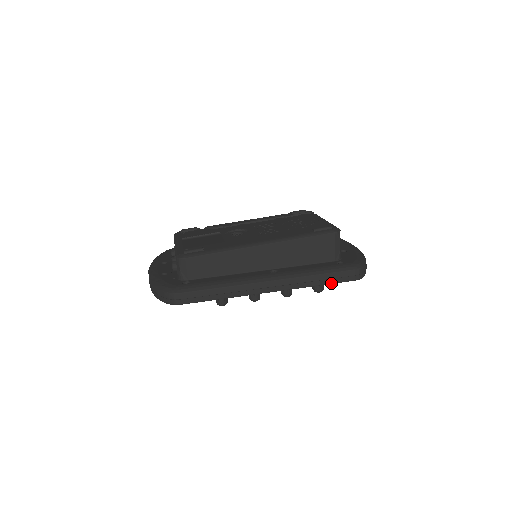
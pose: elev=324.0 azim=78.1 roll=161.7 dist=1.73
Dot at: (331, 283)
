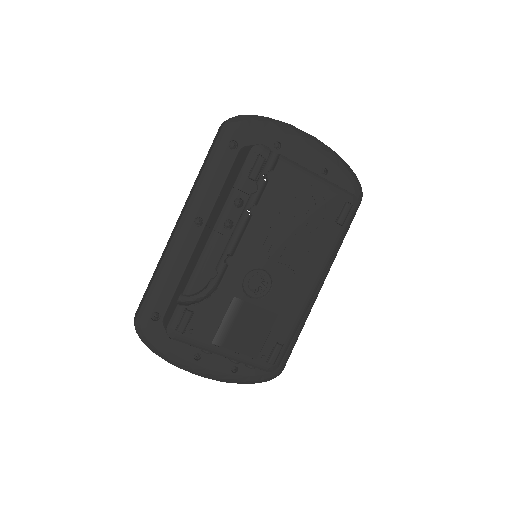
Dot at: occluded
